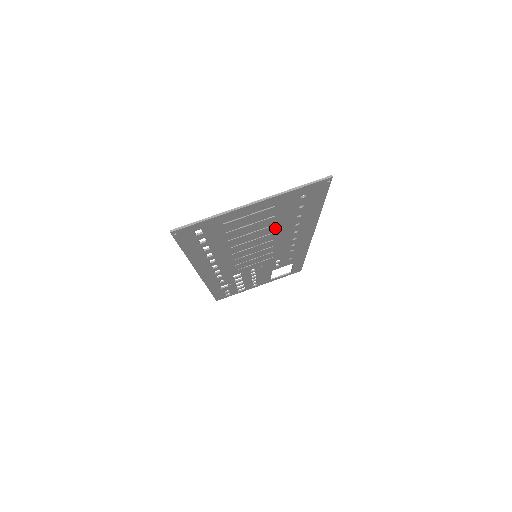
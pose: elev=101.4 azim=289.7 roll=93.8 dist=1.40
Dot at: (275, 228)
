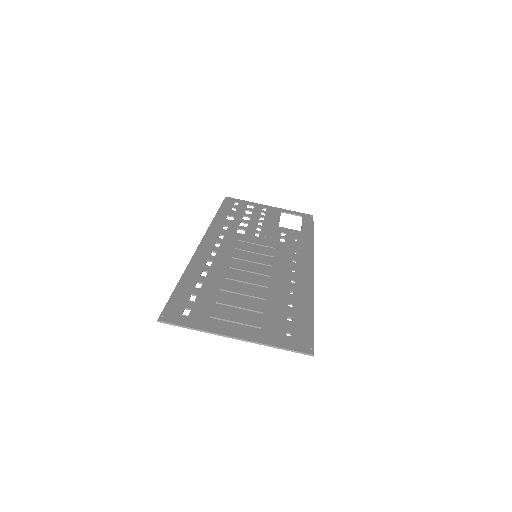
Dot at: (268, 295)
